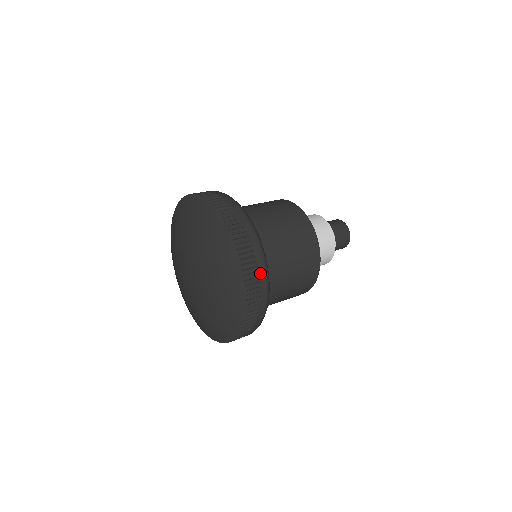
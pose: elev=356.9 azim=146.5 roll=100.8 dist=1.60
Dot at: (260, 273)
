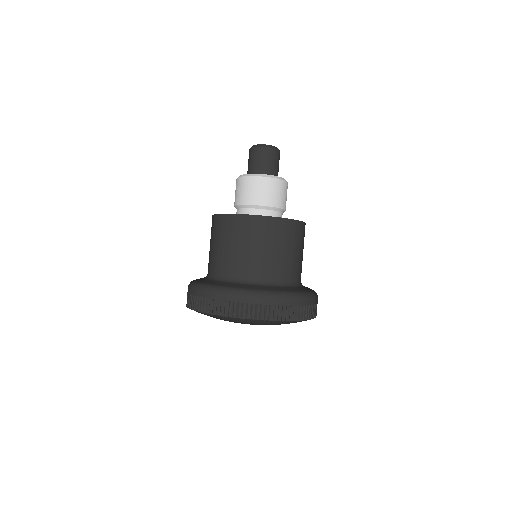
Dot at: (317, 302)
